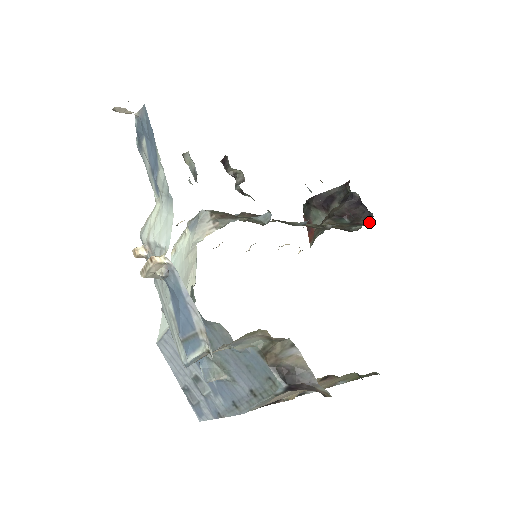
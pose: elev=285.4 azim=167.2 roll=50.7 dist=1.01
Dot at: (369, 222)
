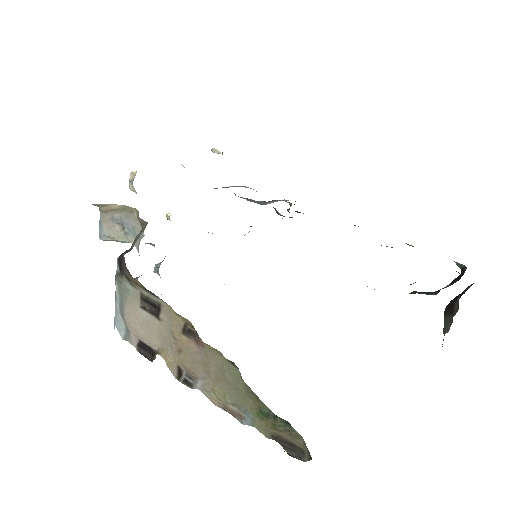
Dot at: occluded
